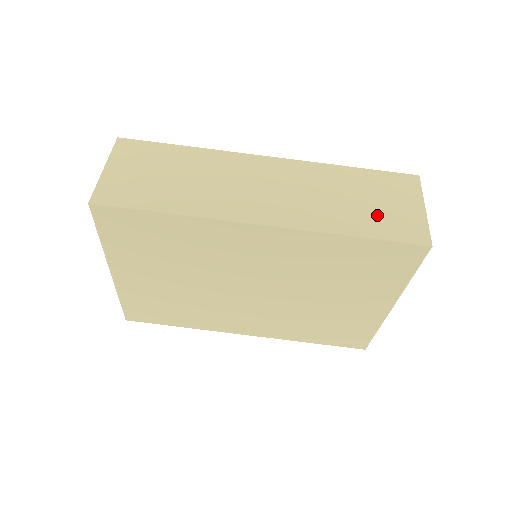
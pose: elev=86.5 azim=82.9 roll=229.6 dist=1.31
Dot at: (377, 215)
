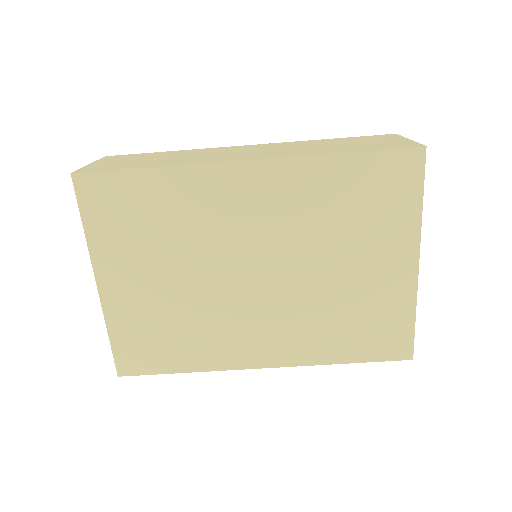
Dot at: (362, 145)
